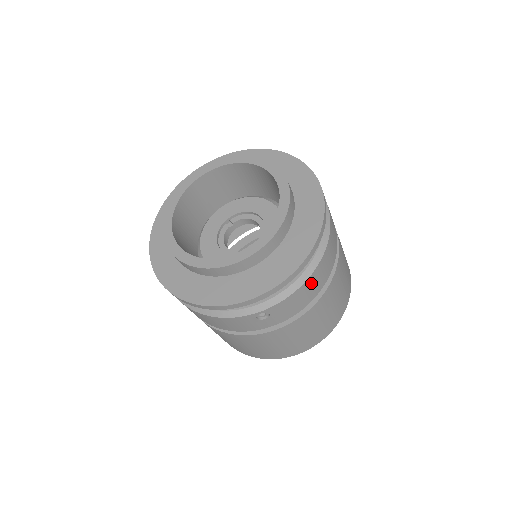
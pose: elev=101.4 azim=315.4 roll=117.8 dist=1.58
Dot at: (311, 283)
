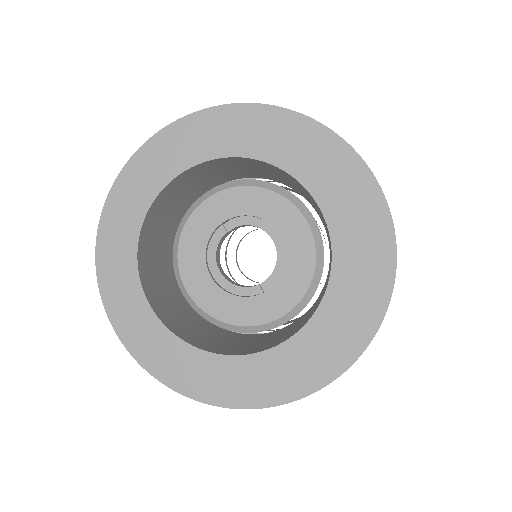
Dot at: occluded
